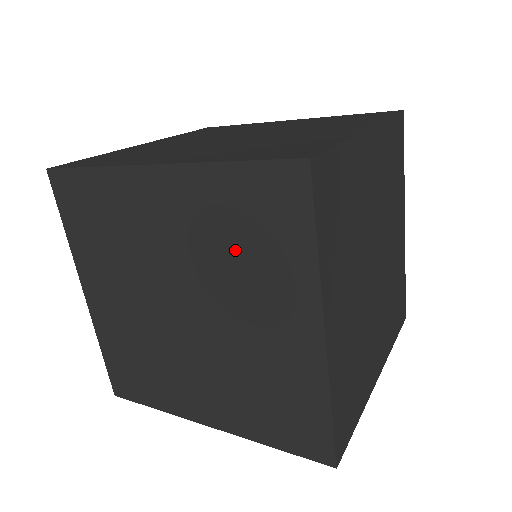
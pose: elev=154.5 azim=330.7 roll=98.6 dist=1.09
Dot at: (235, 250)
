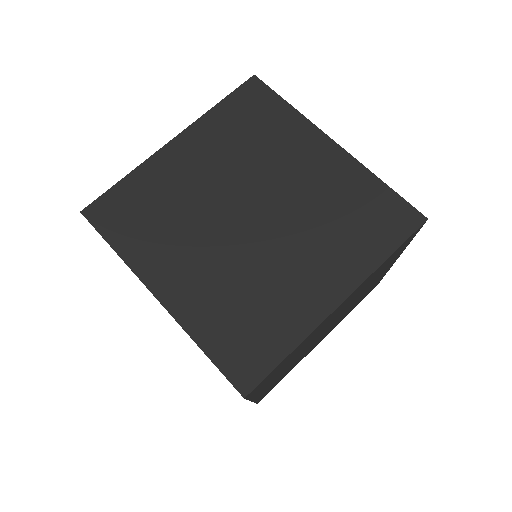
Dot at: occluded
